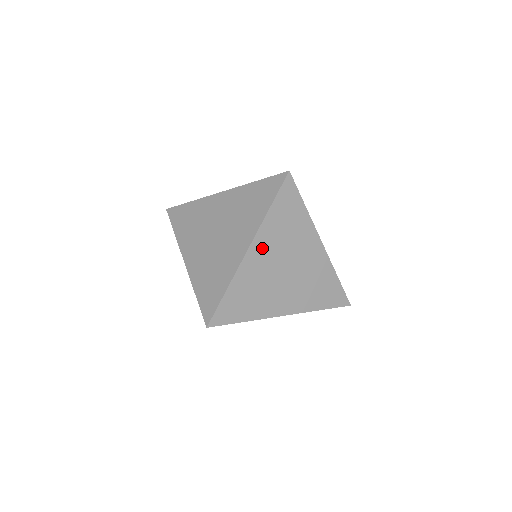
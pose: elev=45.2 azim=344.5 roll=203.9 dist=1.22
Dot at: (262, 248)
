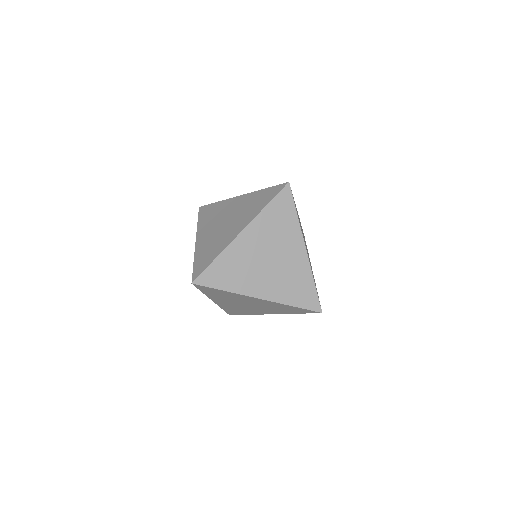
Dot at: (253, 235)
